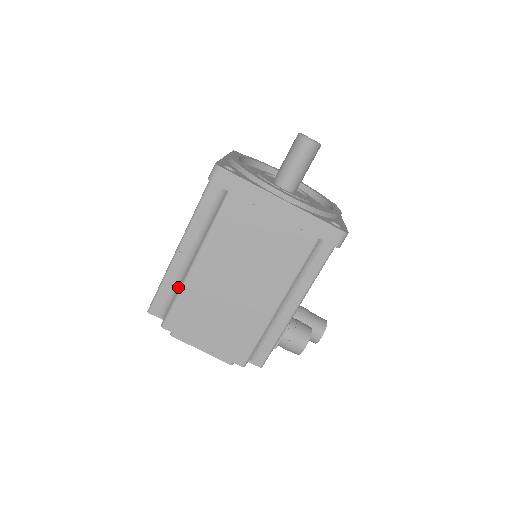
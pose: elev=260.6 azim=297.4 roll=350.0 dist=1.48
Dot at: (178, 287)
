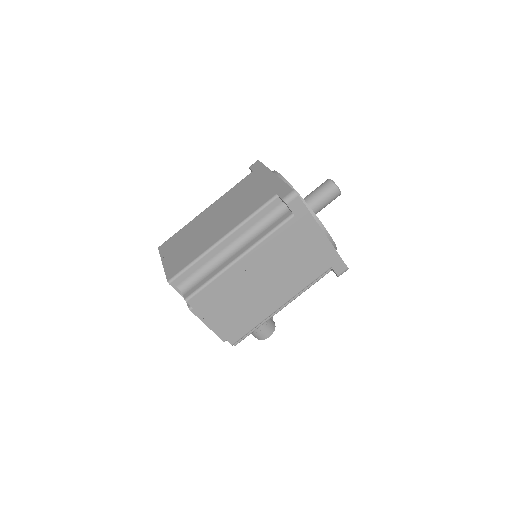
Dot at: (208, 270)
